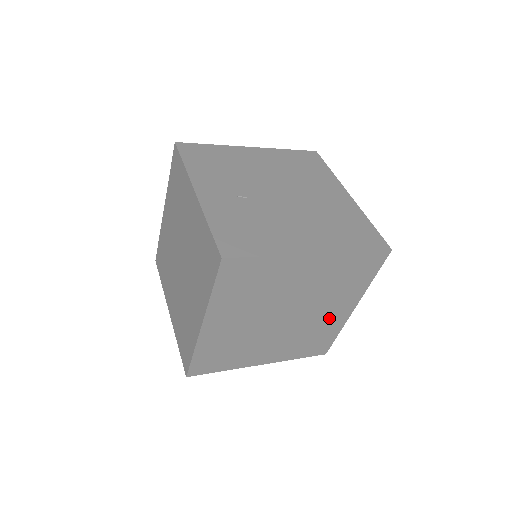
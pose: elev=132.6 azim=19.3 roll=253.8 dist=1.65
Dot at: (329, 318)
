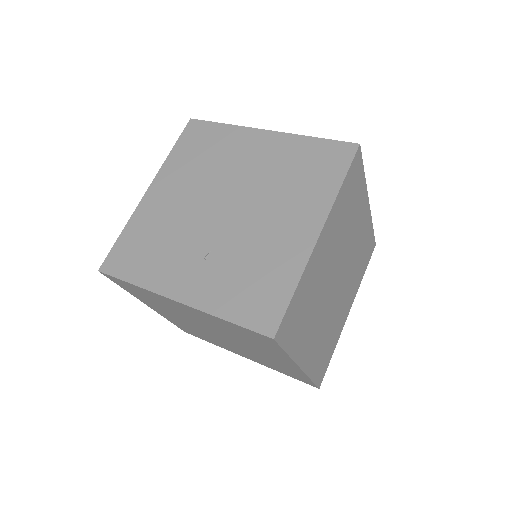
Dot at: (360, 233)
